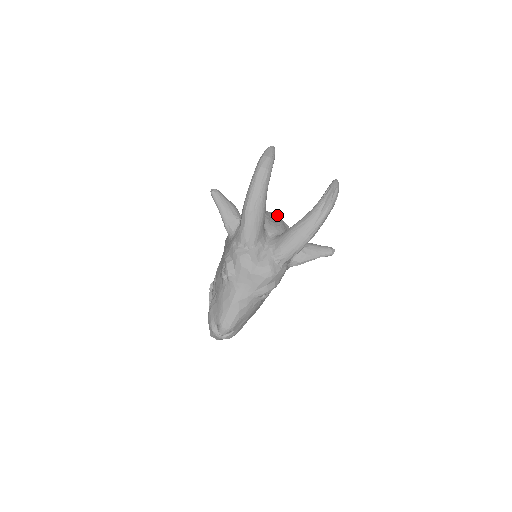
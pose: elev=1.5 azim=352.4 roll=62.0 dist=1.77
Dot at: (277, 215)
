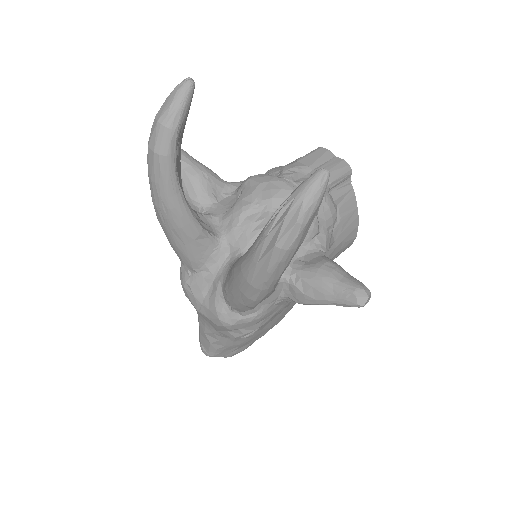
Dot at: (283, 191)
